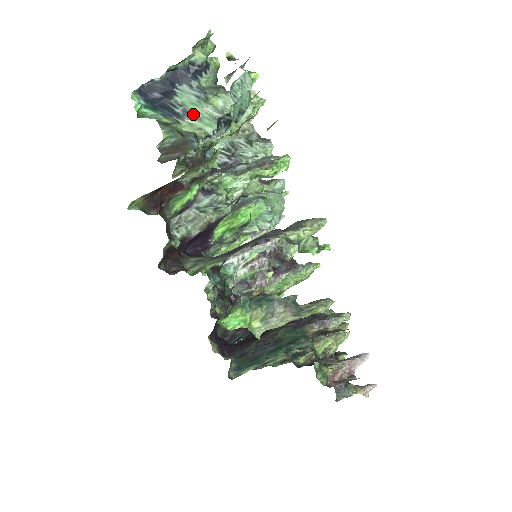
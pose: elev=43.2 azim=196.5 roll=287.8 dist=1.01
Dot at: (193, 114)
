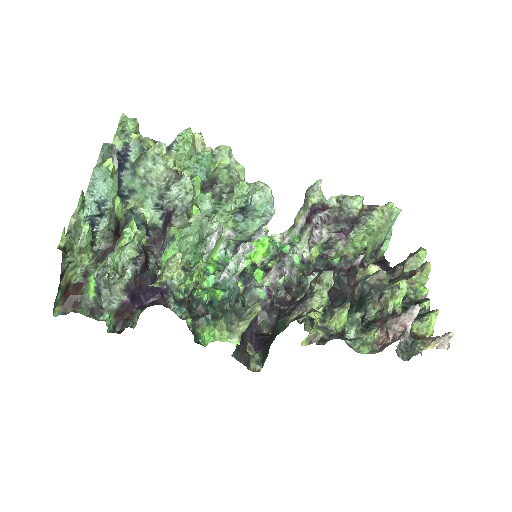
Dot at: (133, 190)
